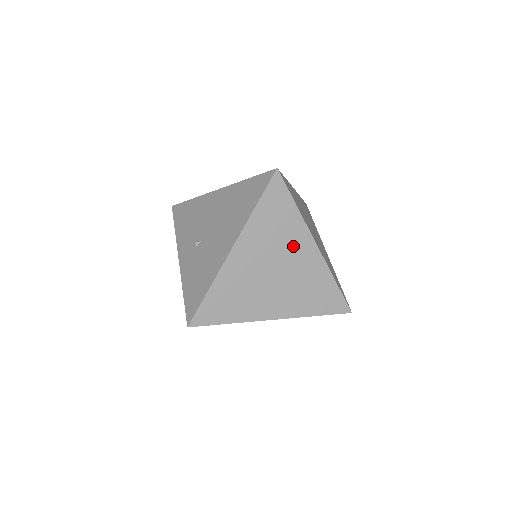
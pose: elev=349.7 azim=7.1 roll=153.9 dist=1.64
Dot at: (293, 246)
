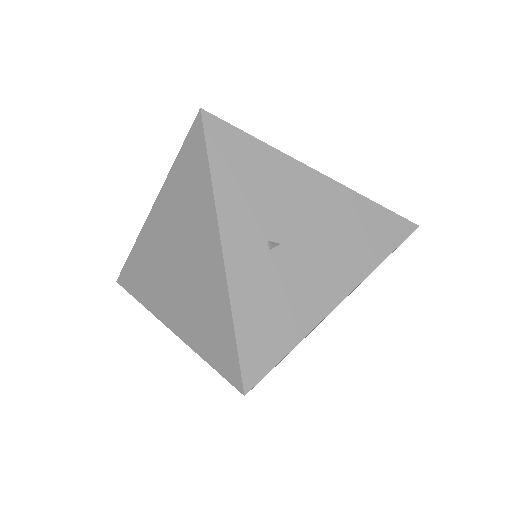
Dot at: occluded
